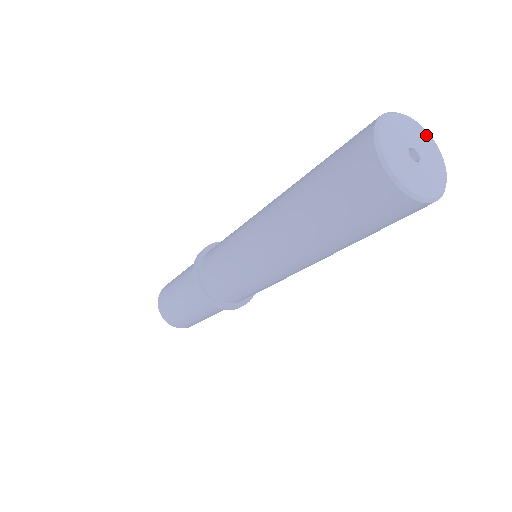
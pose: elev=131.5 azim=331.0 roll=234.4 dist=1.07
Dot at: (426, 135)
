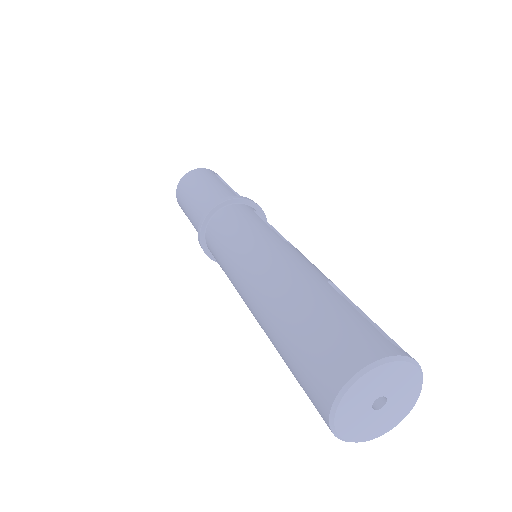
Dot at: (410, 370)
